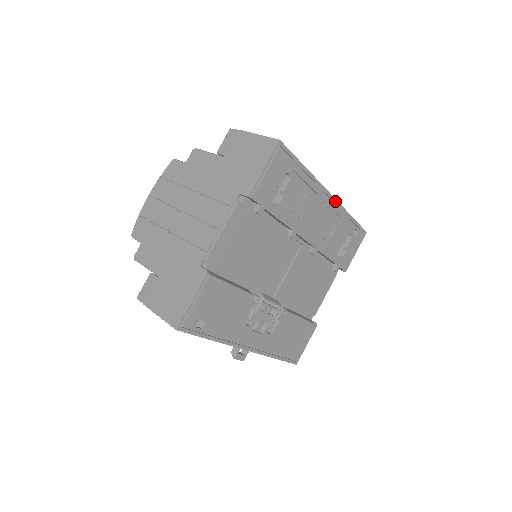
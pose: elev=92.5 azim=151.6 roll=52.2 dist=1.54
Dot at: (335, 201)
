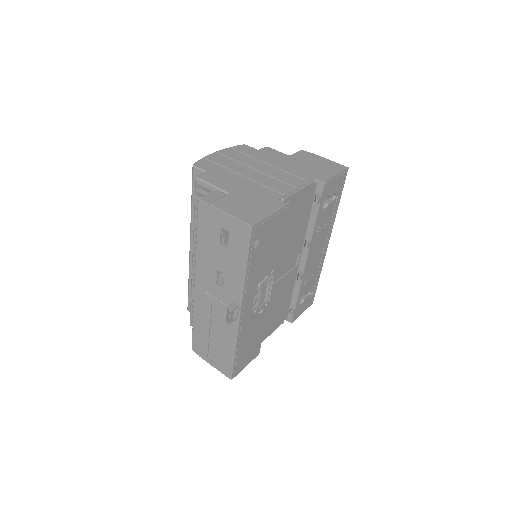
Dot at: (326, 251)
